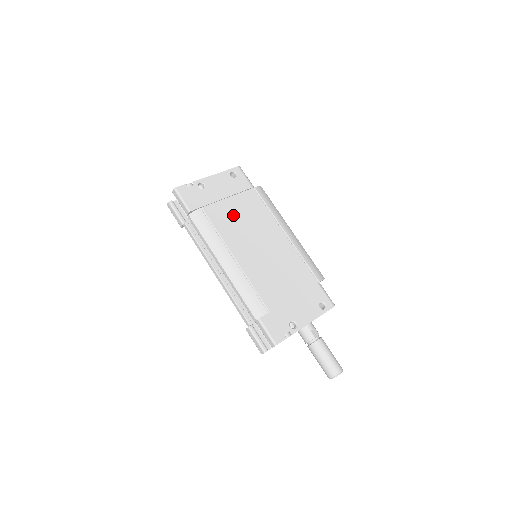
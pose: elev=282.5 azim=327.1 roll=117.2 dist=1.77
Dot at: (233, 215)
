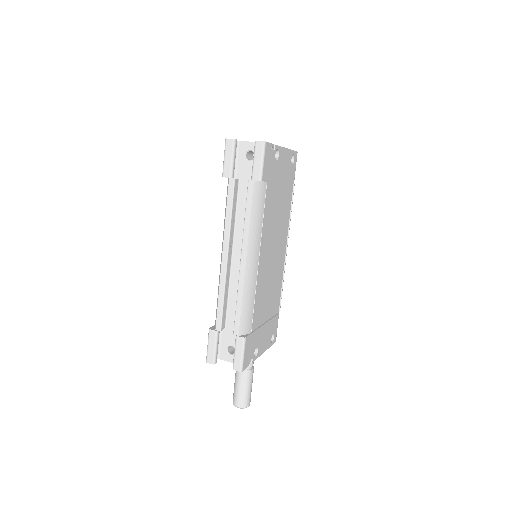
Dot at: (276, 207)
